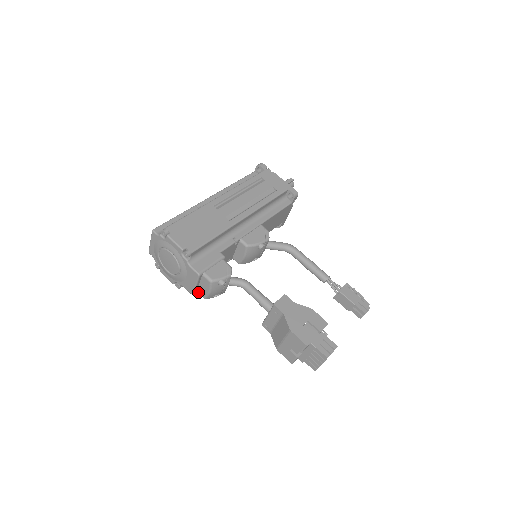
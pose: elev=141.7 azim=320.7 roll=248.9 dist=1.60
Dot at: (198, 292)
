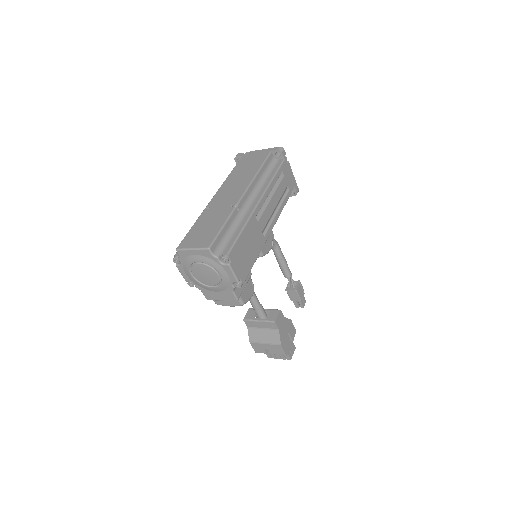
Dot at: occluded
